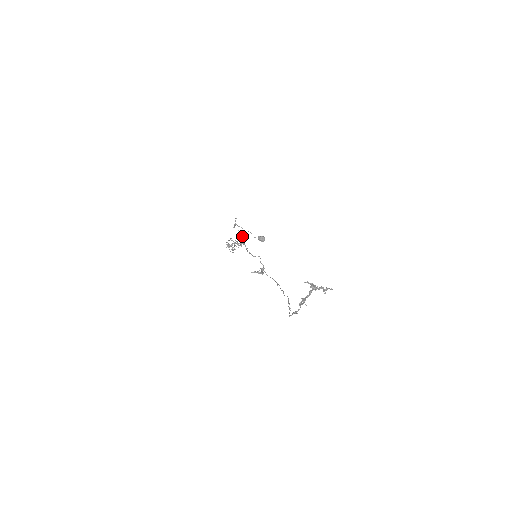
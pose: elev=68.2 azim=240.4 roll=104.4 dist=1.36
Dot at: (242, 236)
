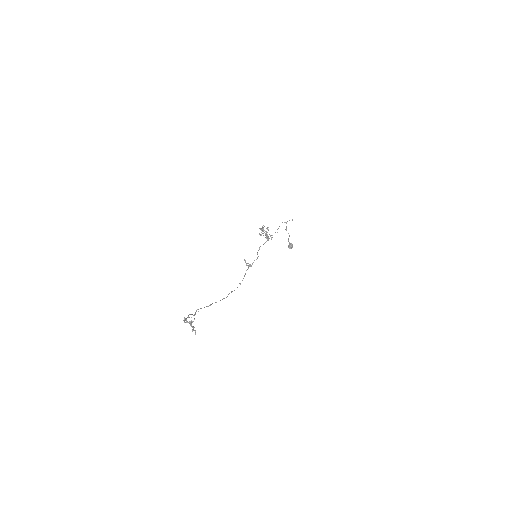
Dot at: occluded
